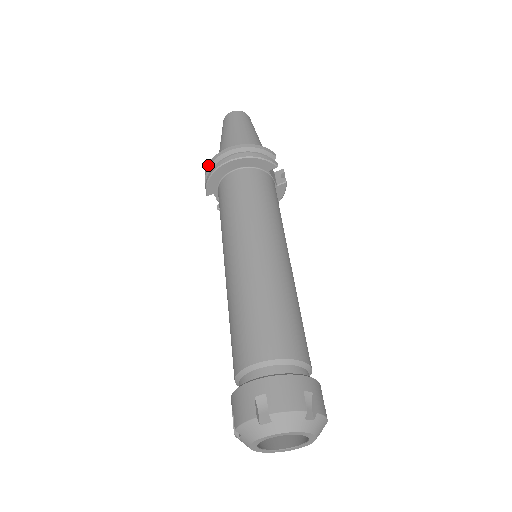
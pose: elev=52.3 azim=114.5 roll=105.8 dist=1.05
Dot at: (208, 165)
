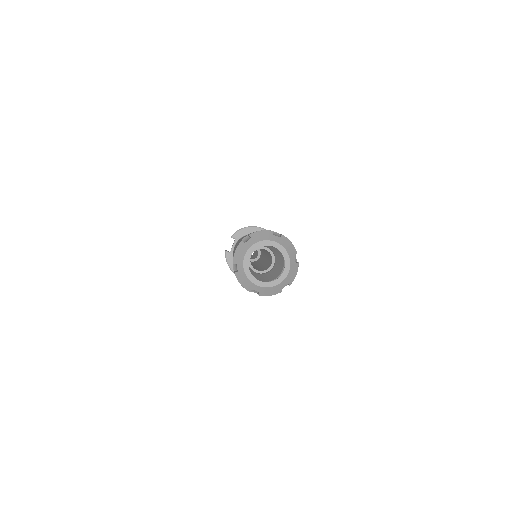
Dot at: occluded
